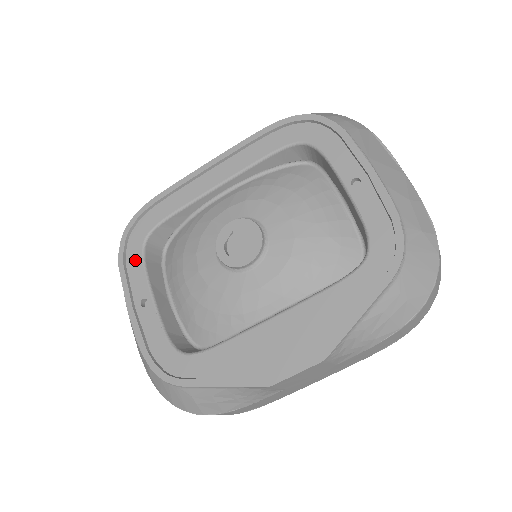
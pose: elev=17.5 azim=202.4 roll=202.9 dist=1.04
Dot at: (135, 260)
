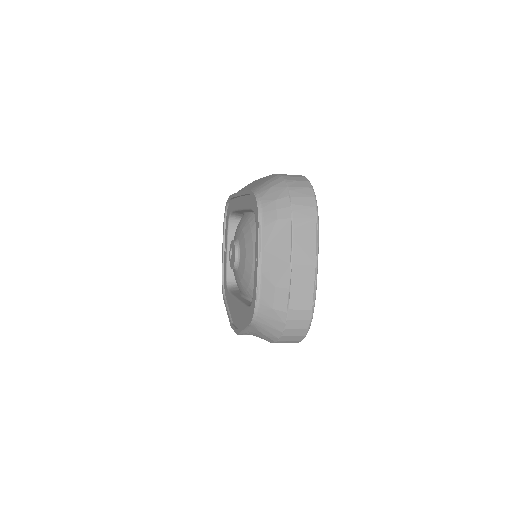
Dot at: (227, 225)
